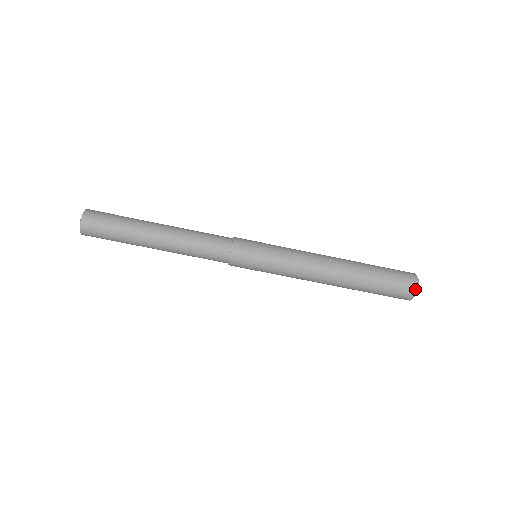
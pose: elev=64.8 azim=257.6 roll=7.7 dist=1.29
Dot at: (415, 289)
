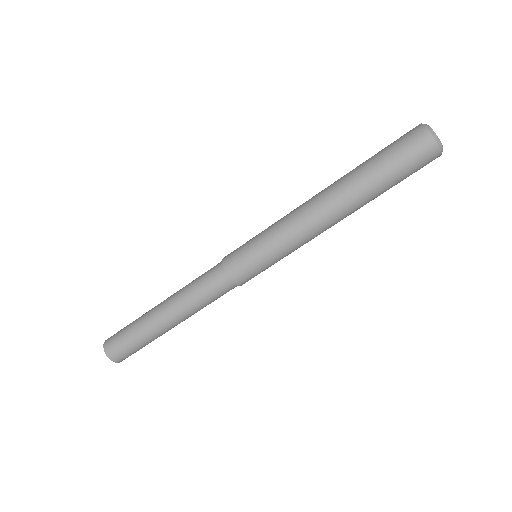
Dot at: (434, 144)
